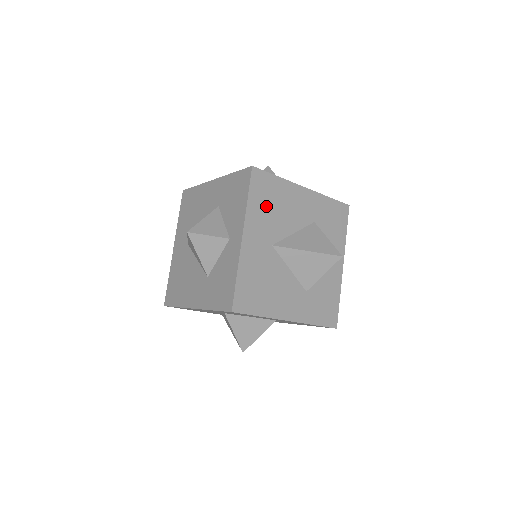
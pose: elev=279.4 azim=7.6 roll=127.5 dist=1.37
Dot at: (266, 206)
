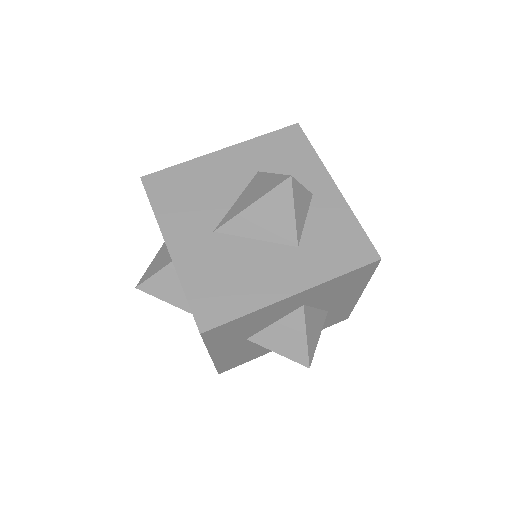
Dot at: occluded
